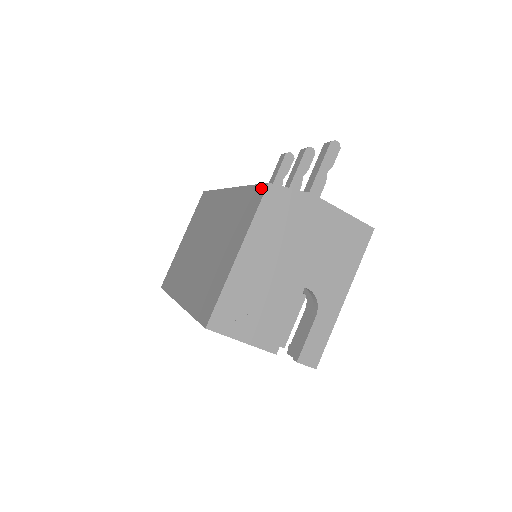
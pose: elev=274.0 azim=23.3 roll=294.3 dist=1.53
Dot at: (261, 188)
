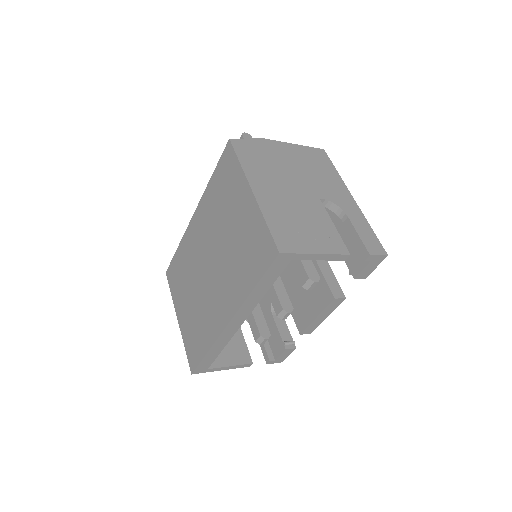
Dot at: (226, 151)
